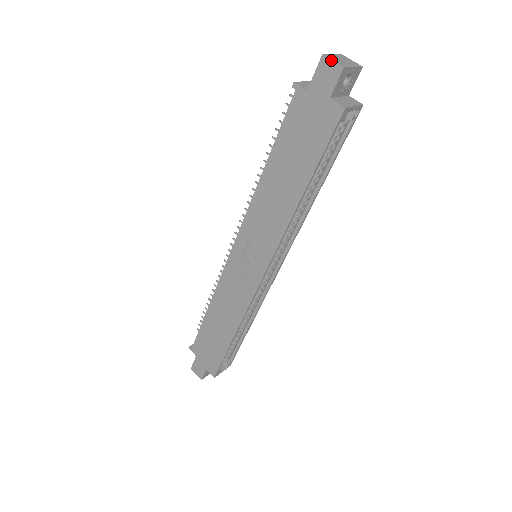
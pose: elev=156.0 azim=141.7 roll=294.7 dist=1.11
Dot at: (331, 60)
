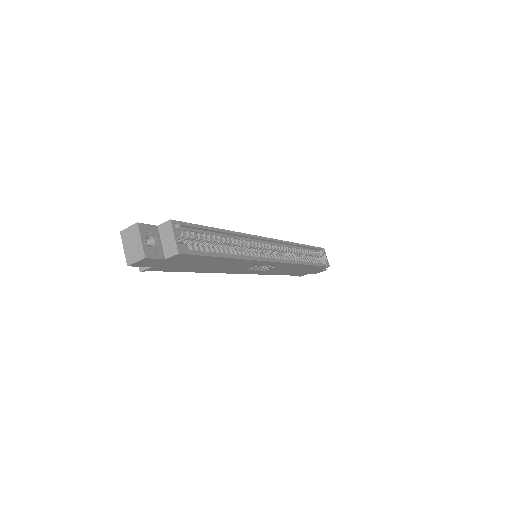
Dot at: (135, 263)
